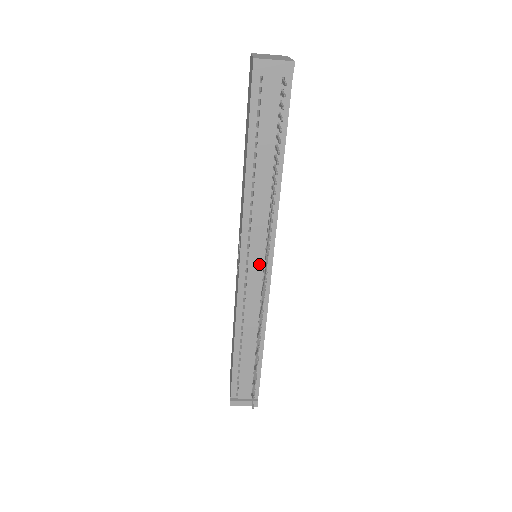
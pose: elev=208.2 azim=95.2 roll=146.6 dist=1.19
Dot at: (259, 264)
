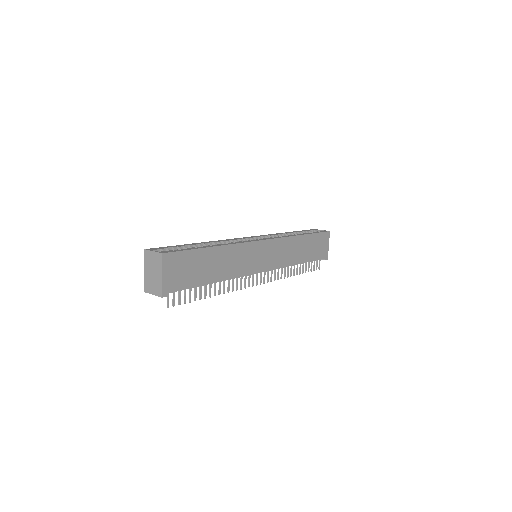
Dot at: occluded
